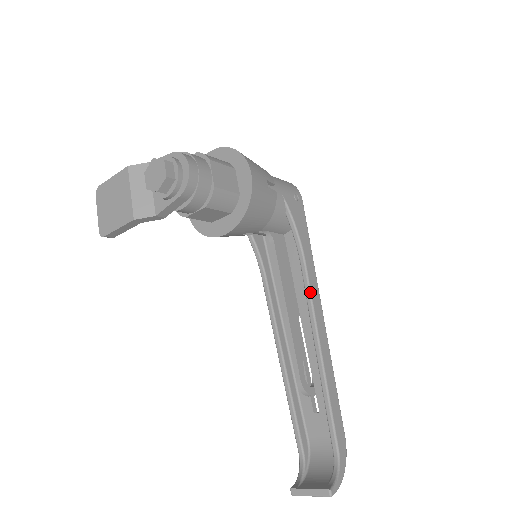
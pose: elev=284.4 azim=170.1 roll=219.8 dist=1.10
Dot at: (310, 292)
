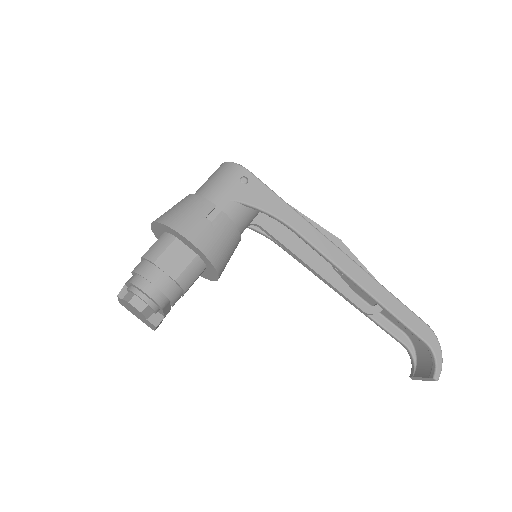
Dot at: (318, 250)
